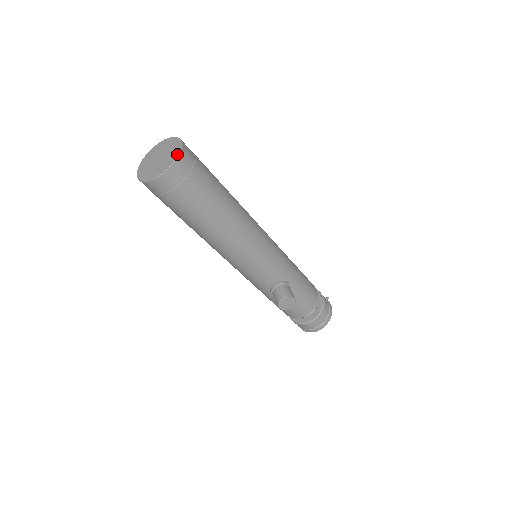
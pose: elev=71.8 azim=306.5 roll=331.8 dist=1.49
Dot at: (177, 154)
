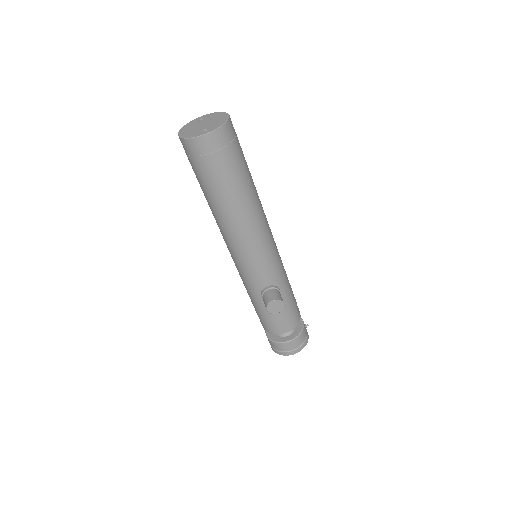
Dot at: (224, 122)
